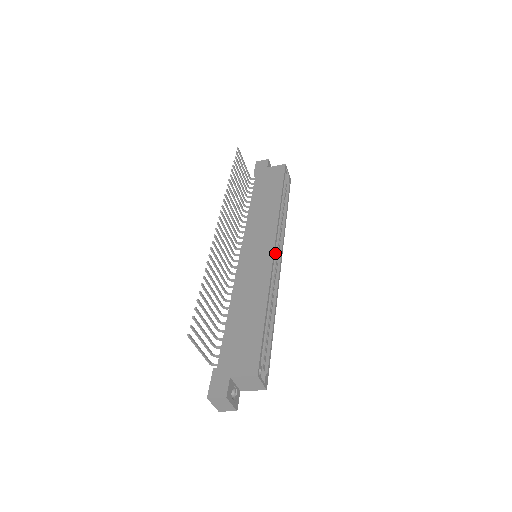
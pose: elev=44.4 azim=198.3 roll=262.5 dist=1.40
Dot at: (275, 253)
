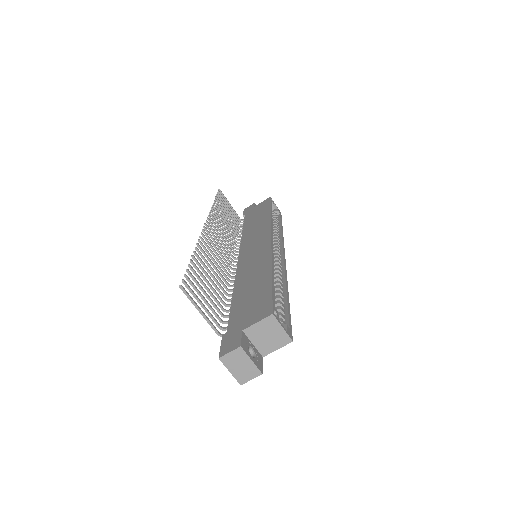
Dot at: occluded
